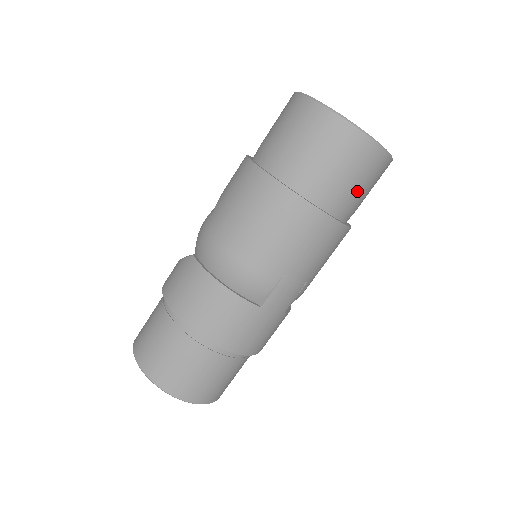
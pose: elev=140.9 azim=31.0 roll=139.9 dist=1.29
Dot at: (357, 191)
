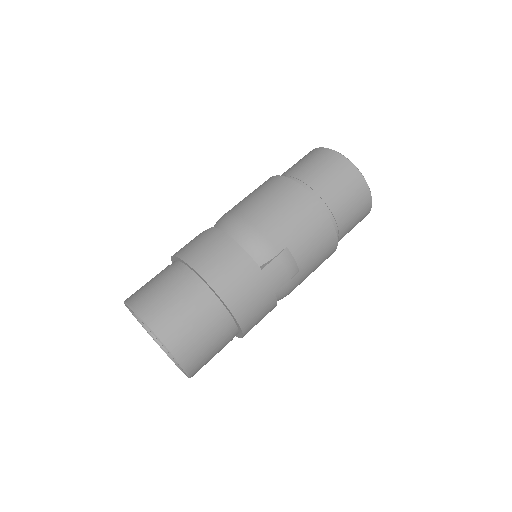
Dot at: (348, 210)
